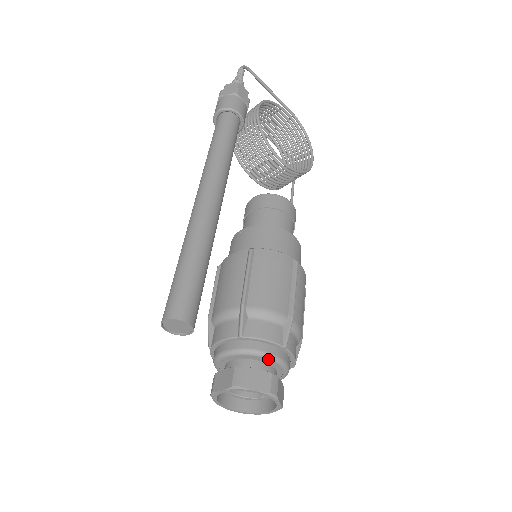
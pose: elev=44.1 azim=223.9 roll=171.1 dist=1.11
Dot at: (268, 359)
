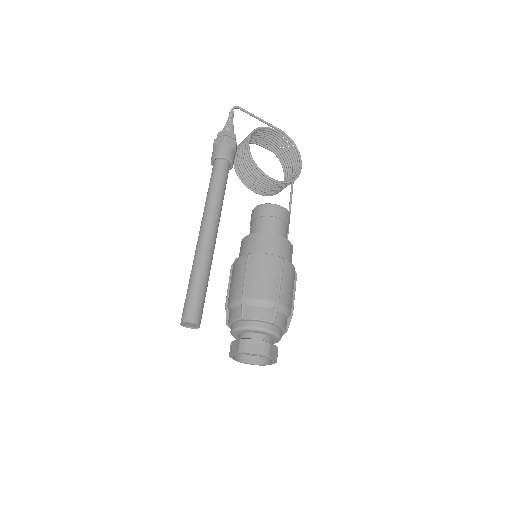
Dot at: (262, 332)
